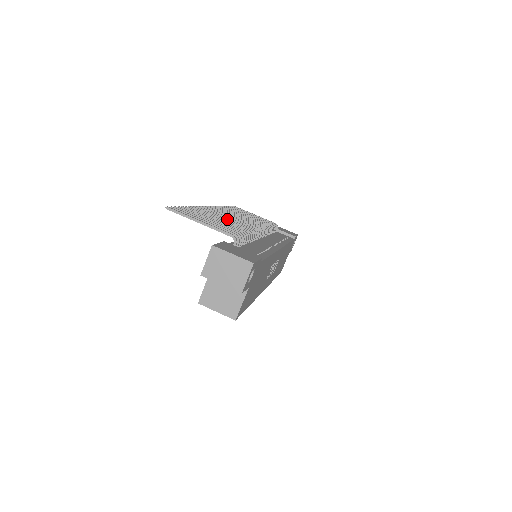
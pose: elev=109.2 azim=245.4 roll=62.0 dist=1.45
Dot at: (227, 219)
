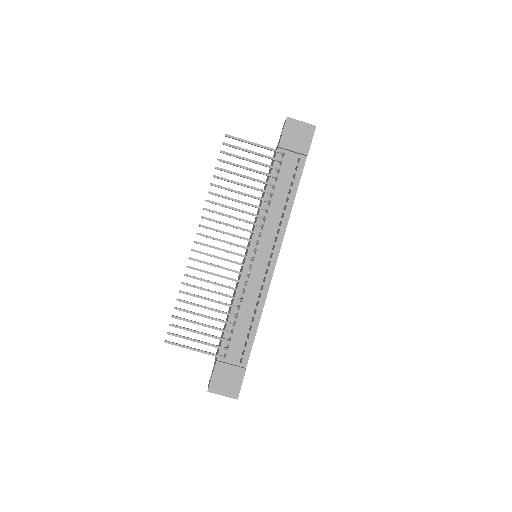
Dot at: (216, 283)
